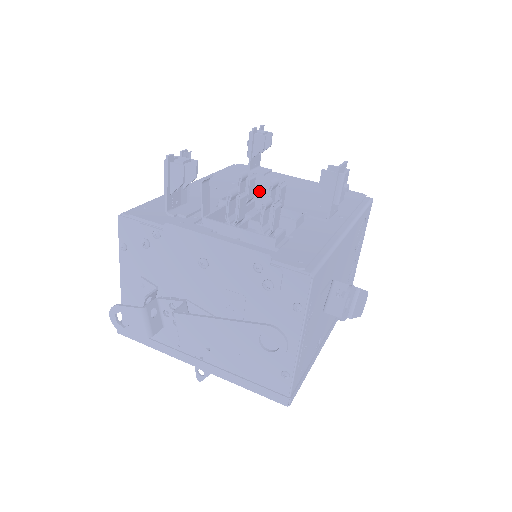
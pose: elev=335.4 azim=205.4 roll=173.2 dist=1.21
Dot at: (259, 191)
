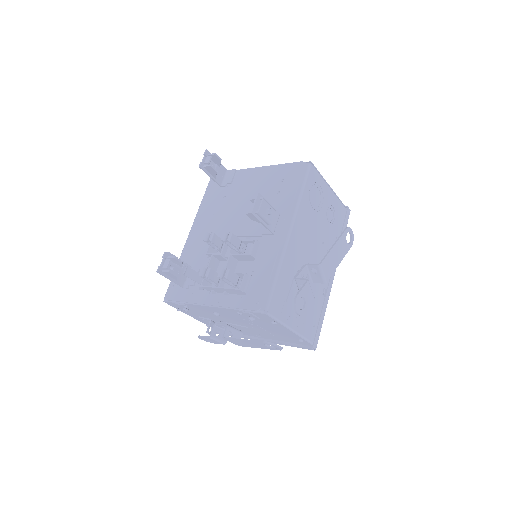
Dot at: (230, 214)
